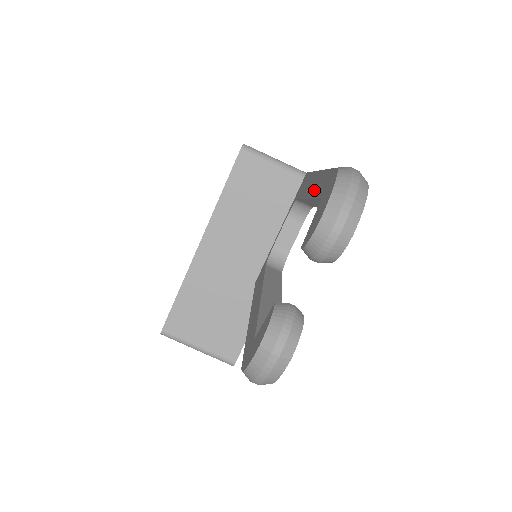
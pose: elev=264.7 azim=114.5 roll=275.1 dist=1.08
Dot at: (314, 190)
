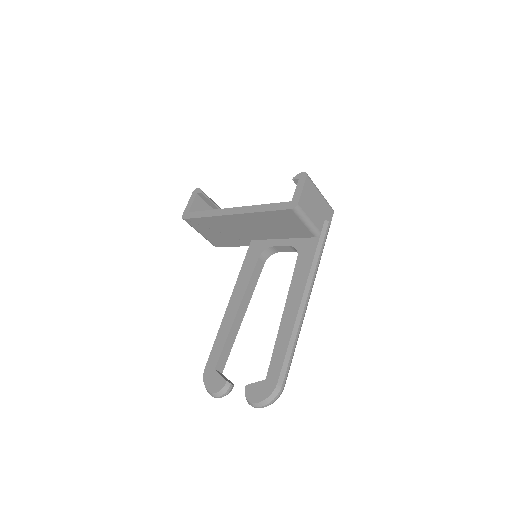
Dot at: (281, 338)
